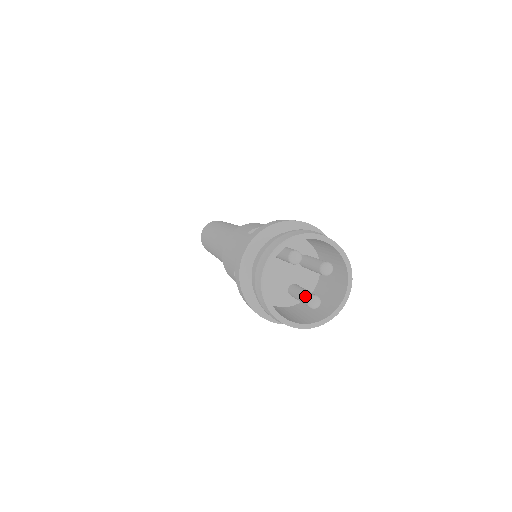
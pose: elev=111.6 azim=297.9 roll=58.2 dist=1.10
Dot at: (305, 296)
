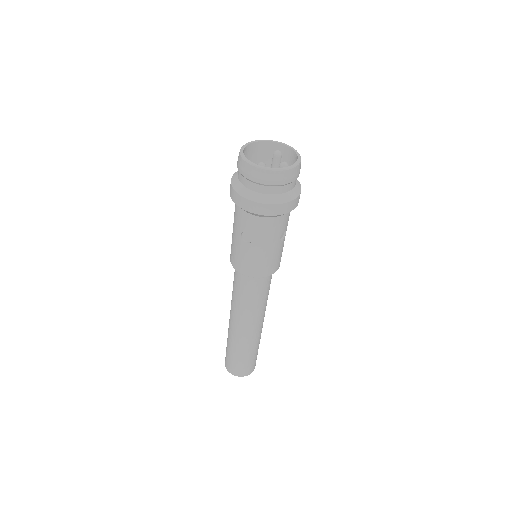
Dot at: occluded
